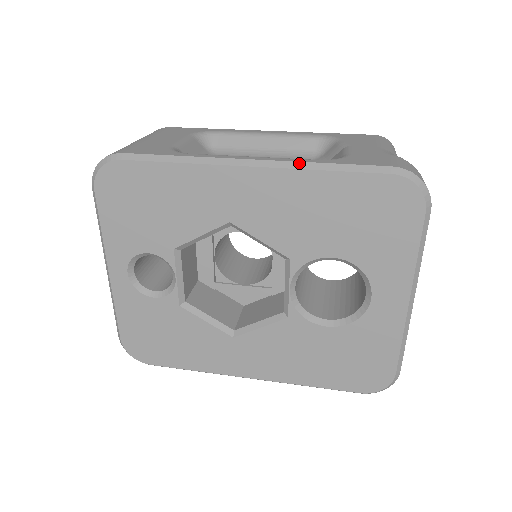
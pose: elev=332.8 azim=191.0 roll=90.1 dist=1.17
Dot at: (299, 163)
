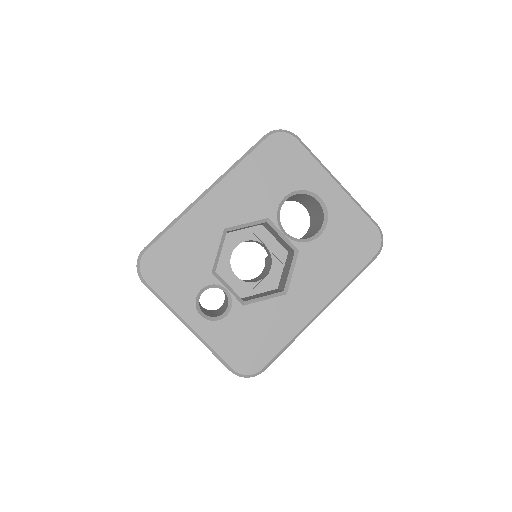
Dot at: (227, 171)
